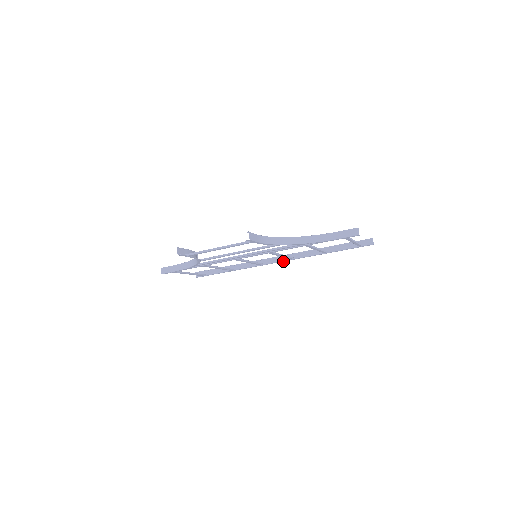
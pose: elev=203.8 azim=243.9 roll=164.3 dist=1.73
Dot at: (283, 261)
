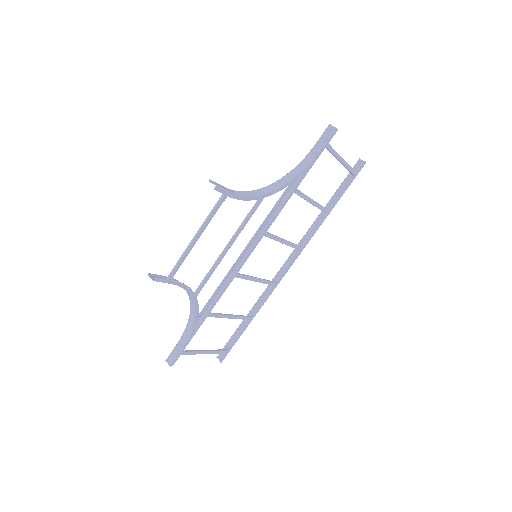
Dot at: (294, 260)
